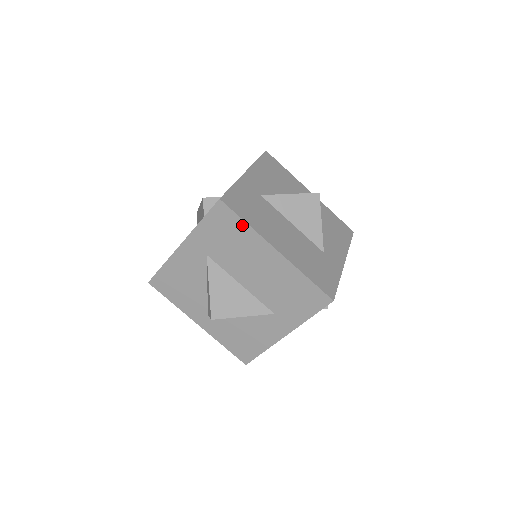
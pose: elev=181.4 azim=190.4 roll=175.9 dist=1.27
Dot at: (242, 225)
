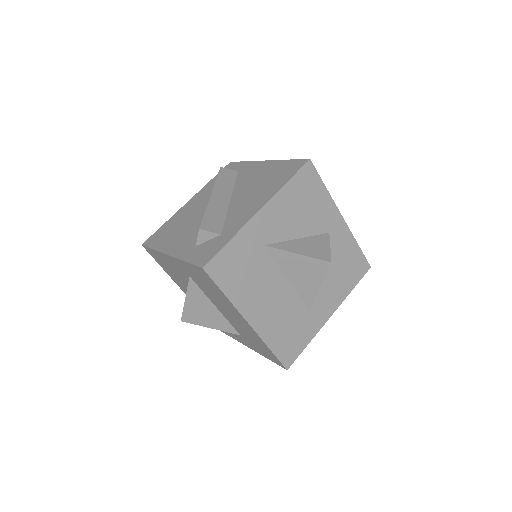
Dot at: (221, 292)
